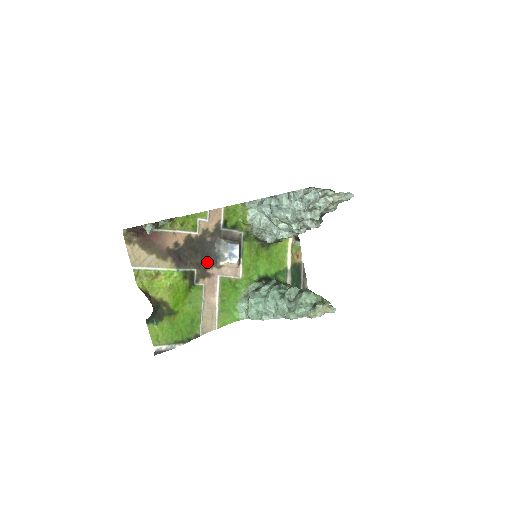
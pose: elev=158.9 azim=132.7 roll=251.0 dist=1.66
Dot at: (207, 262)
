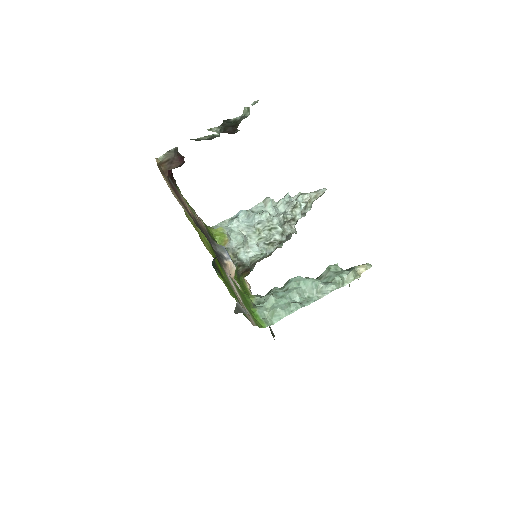
Dot at: occluded
